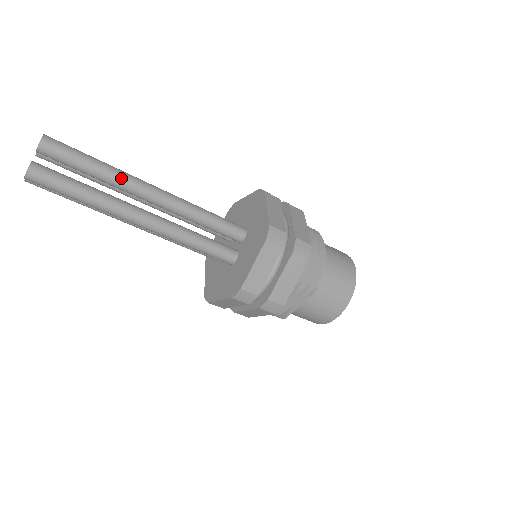
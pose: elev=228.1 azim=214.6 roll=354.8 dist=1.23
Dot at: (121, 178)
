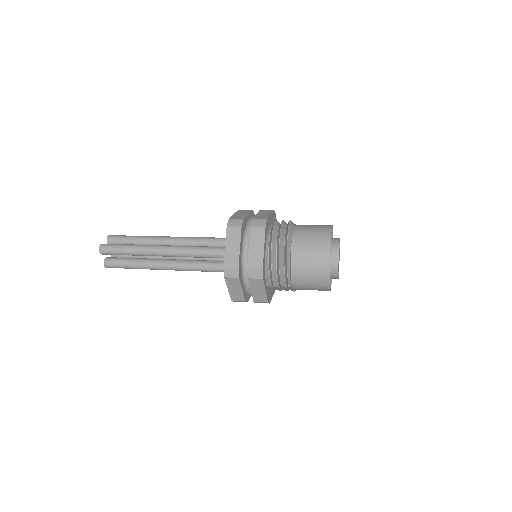
Dot at: (143, 253)
